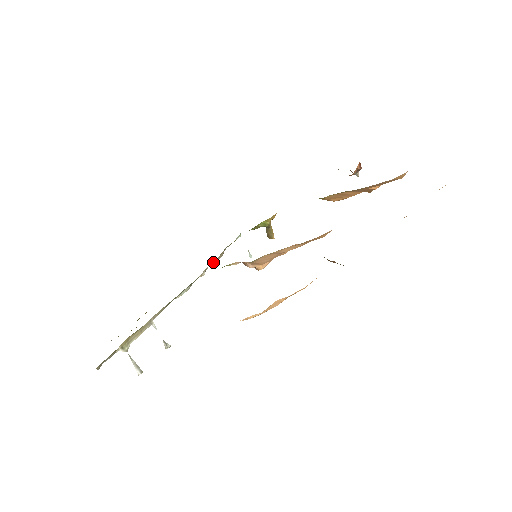
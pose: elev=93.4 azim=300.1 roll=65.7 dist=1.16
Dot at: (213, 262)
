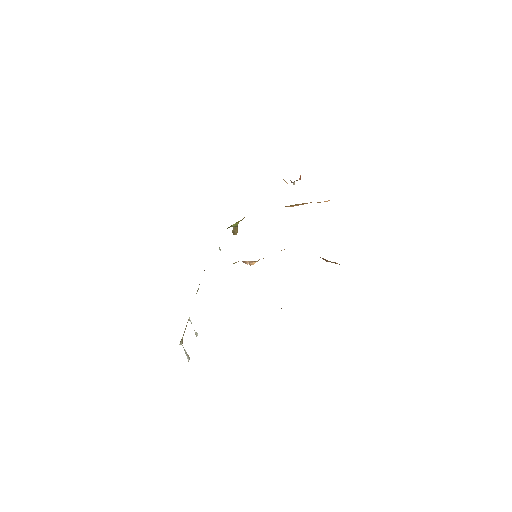
Dot at: occluded
